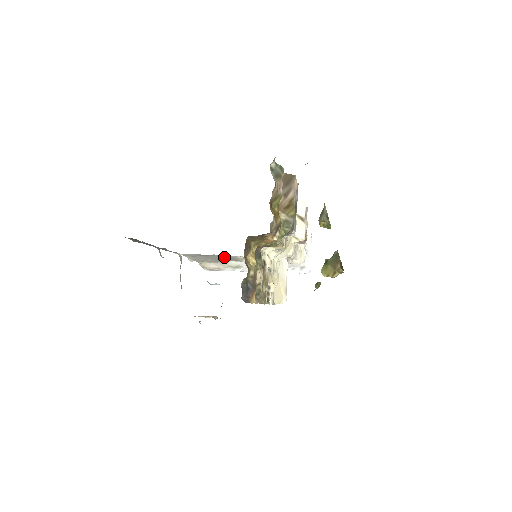
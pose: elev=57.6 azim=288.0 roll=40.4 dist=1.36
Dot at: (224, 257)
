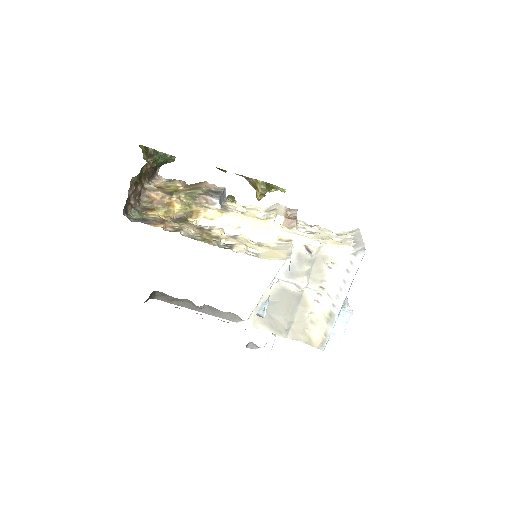
Dot at: (280, 299)
